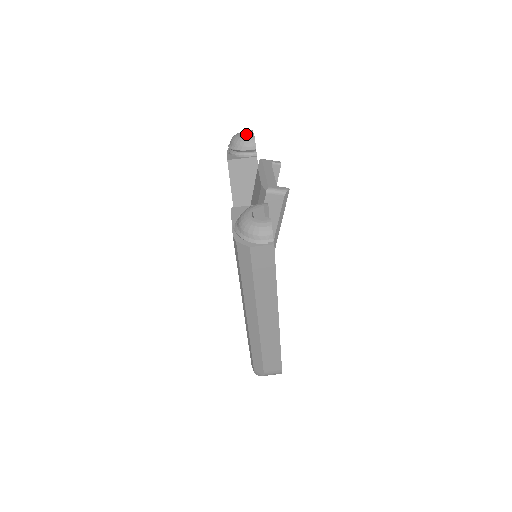
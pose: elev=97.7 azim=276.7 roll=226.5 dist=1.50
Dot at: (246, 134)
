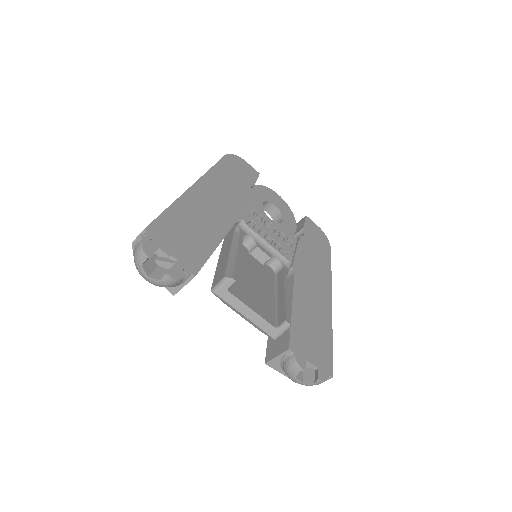
Dot at: (145, 261)
